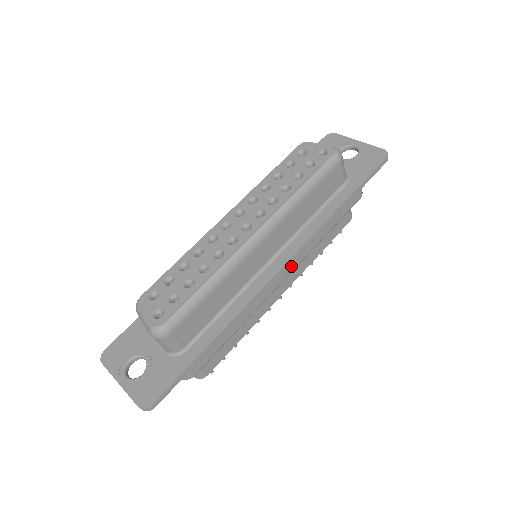
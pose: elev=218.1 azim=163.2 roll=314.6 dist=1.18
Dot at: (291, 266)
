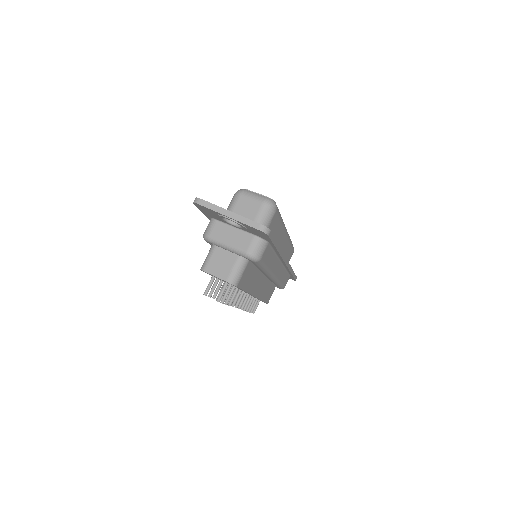
Dot at: (279, 273)
